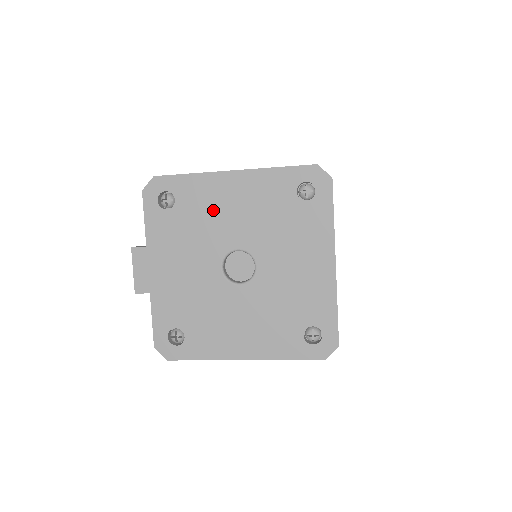
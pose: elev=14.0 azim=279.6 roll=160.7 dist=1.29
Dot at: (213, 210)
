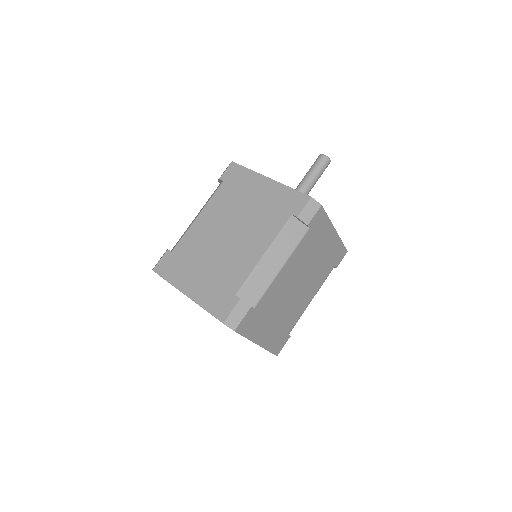
Dot at: occluded
